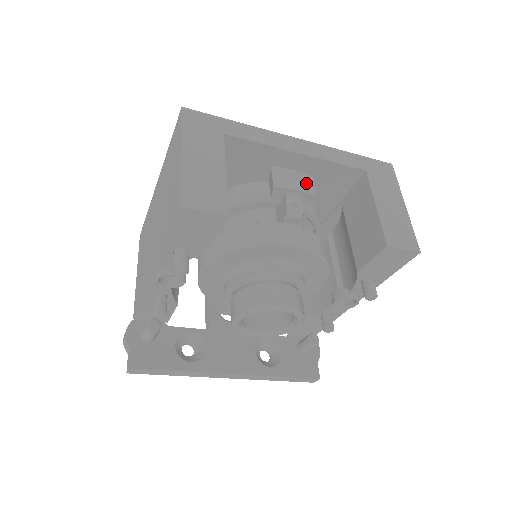
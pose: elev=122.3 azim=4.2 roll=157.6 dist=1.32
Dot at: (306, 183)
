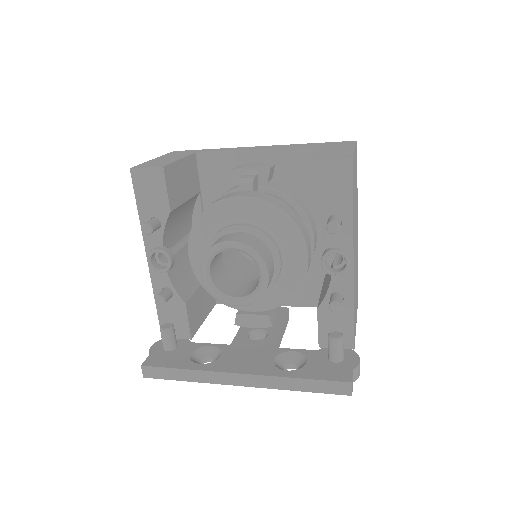
Dot at: (263, 165)
